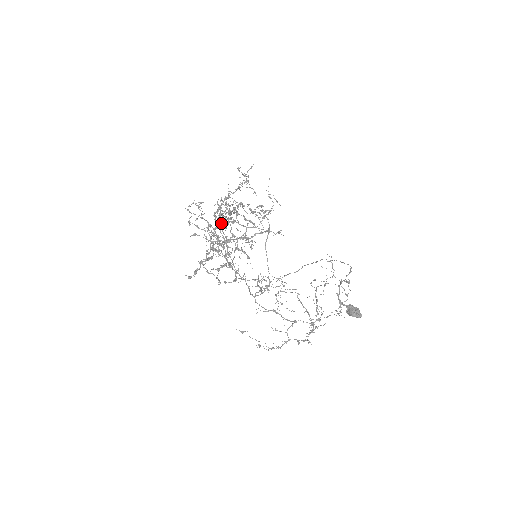
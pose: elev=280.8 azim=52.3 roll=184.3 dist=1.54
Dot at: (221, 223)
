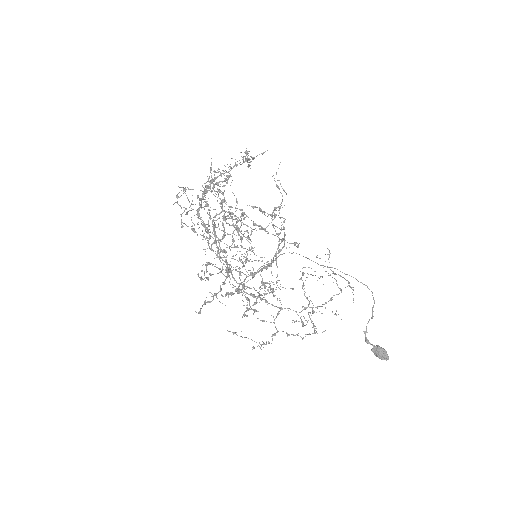
Dot at: (205, 202)
